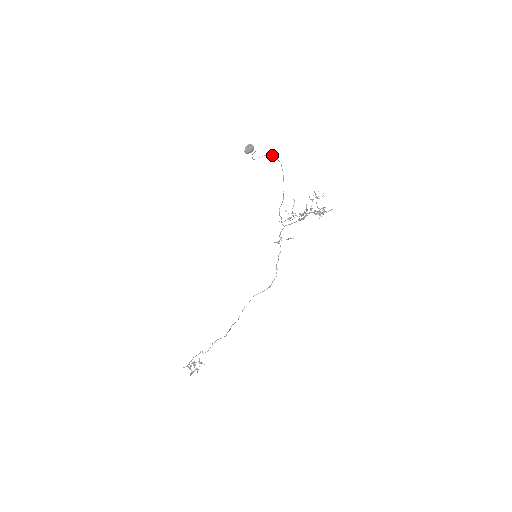
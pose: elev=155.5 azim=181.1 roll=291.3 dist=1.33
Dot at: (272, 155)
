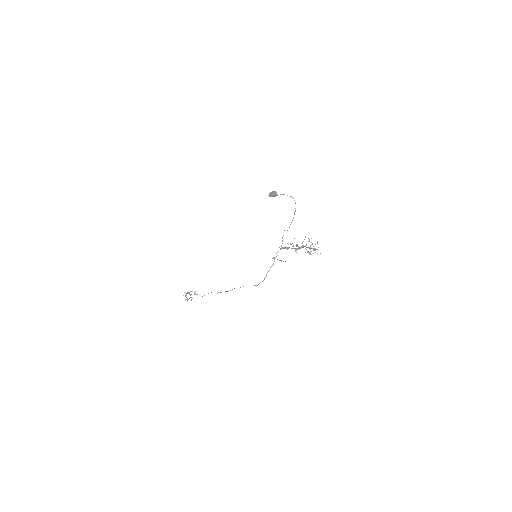
Dot at: occluded
